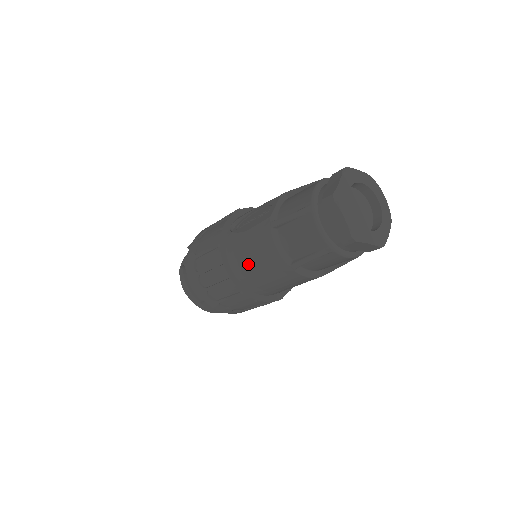
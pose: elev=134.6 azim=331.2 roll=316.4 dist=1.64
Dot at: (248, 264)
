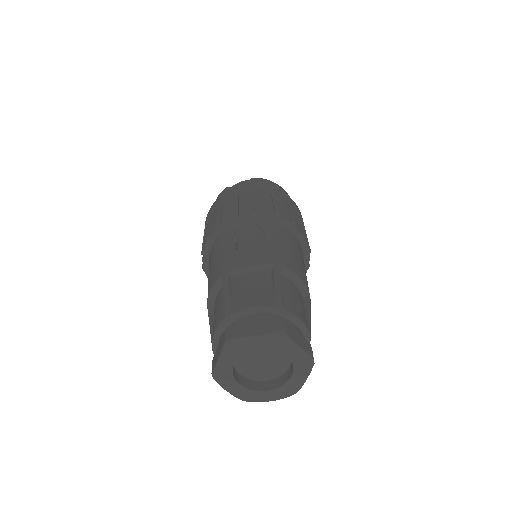
Dot at: (210, 265)
